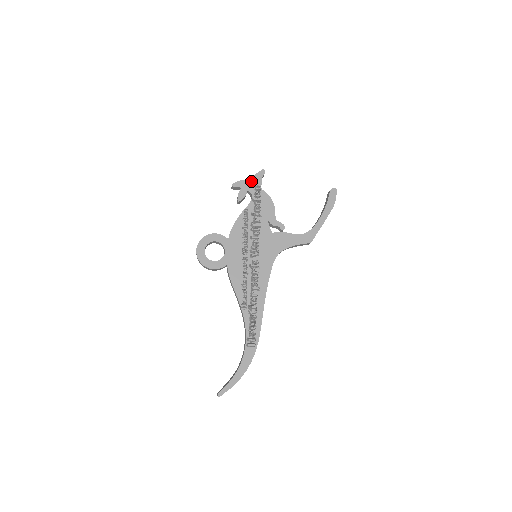
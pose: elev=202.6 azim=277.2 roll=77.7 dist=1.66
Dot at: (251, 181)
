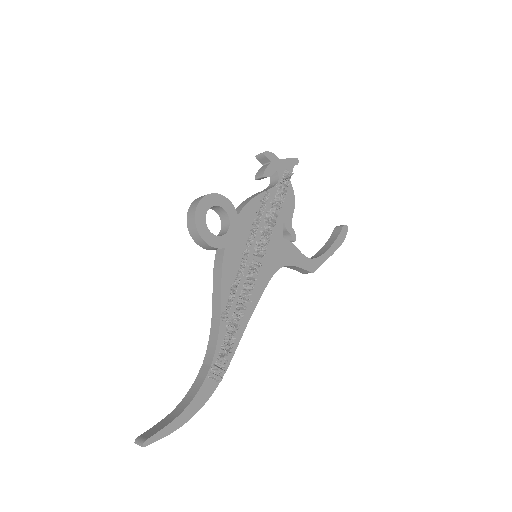
Dot at: (283, 162)
